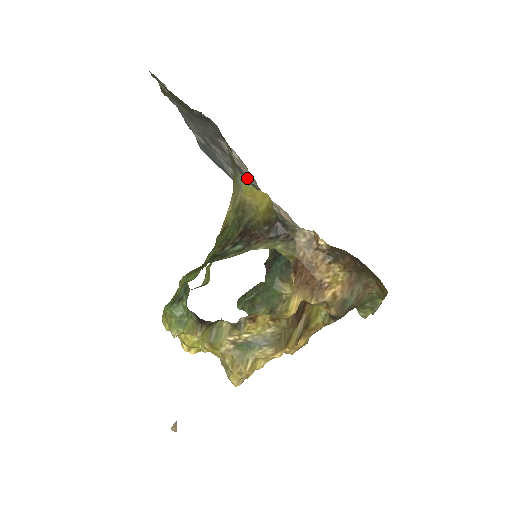
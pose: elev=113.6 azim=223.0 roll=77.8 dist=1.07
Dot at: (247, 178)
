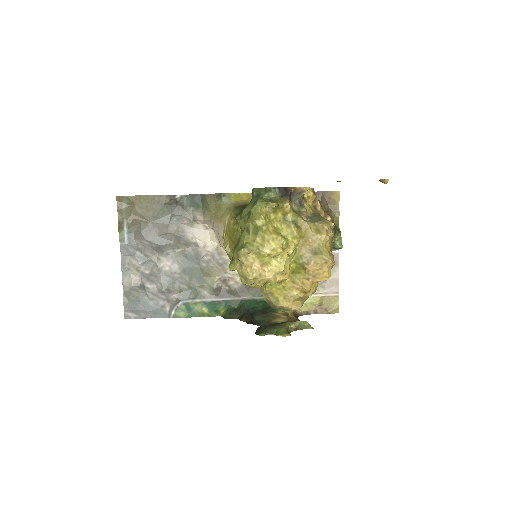
Dot at: (204, 258)
